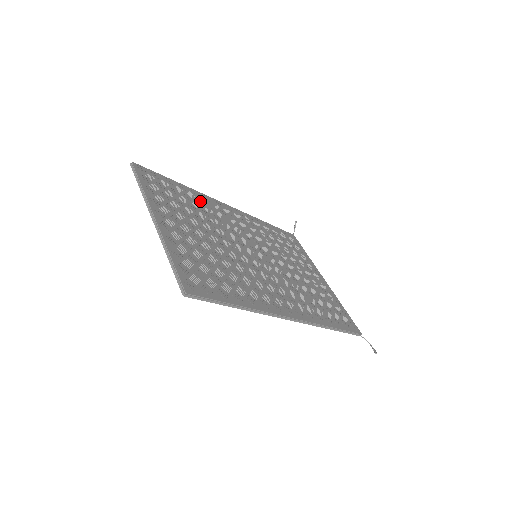
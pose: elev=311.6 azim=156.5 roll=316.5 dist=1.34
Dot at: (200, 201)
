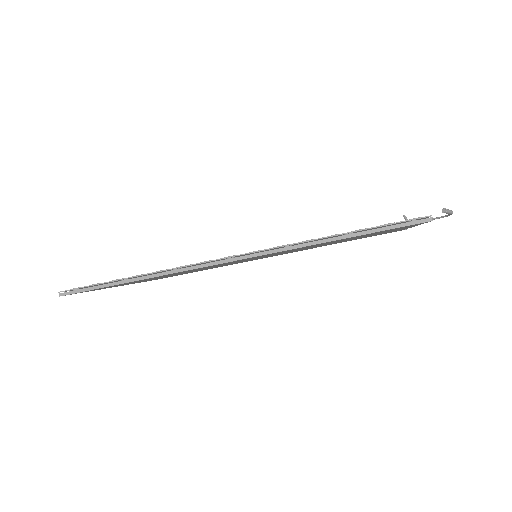
Dot at: occluded
